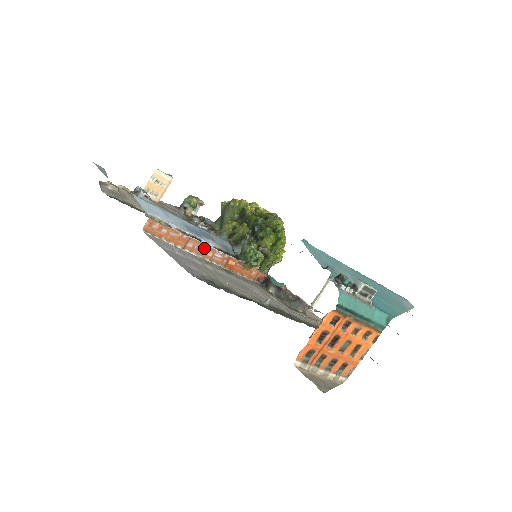
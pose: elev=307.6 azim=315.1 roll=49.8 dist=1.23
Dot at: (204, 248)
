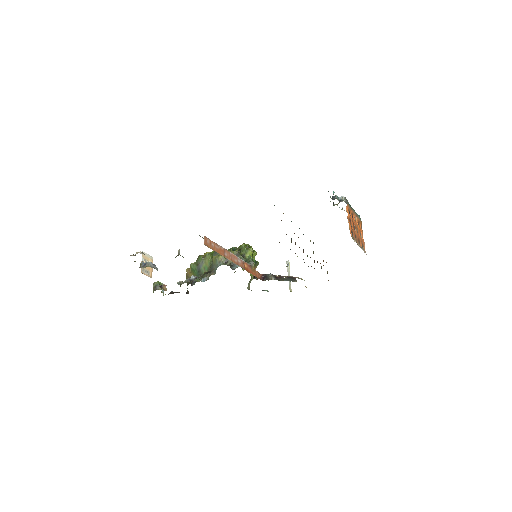
Dot at: (232, 256)
